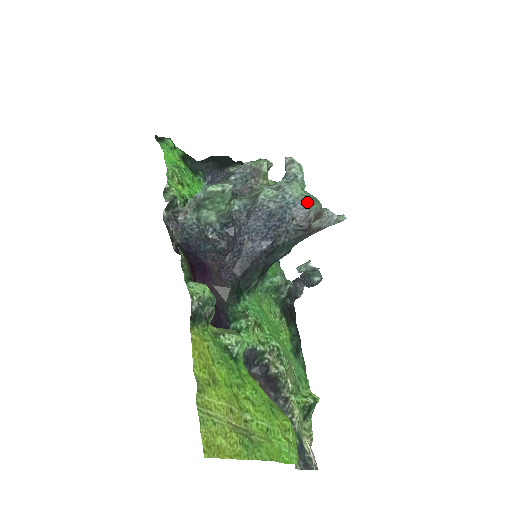
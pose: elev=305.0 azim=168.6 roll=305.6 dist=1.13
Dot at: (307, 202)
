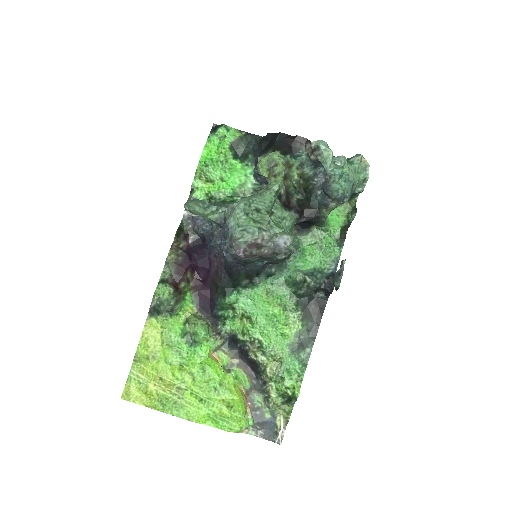
Dot at: (233, 235)
